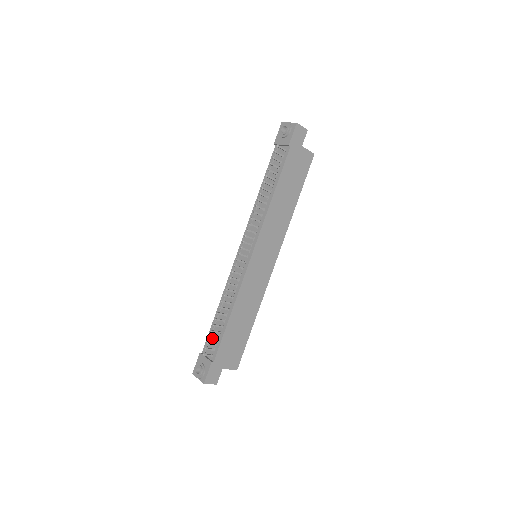
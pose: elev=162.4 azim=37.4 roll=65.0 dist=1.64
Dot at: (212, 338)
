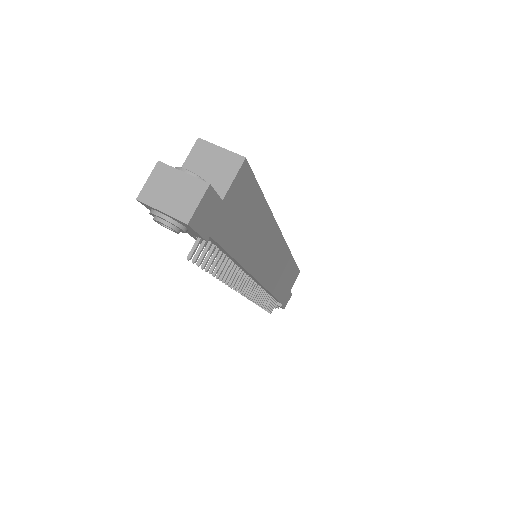
Dot at: occluded
